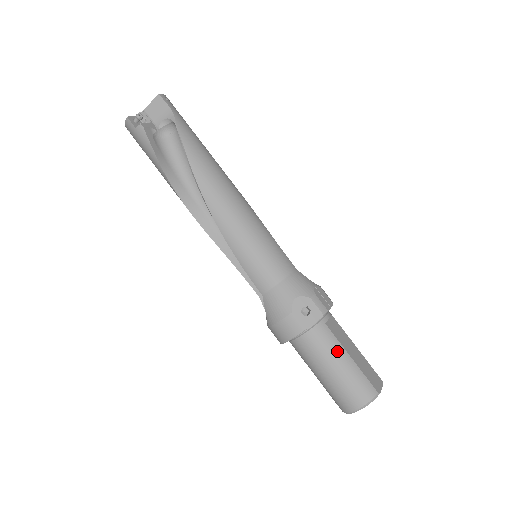
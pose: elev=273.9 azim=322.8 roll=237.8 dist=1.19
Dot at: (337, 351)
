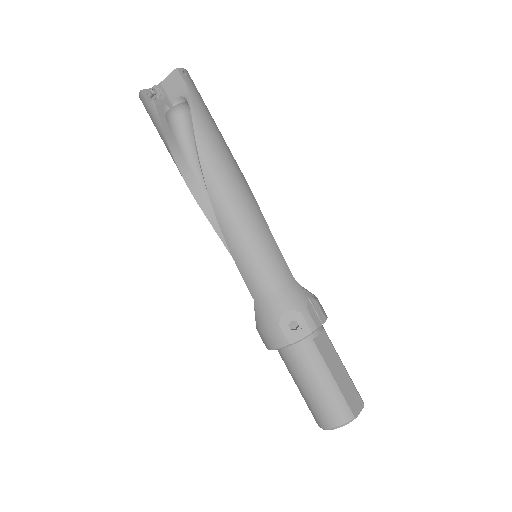
Dot at: (320, 369)
